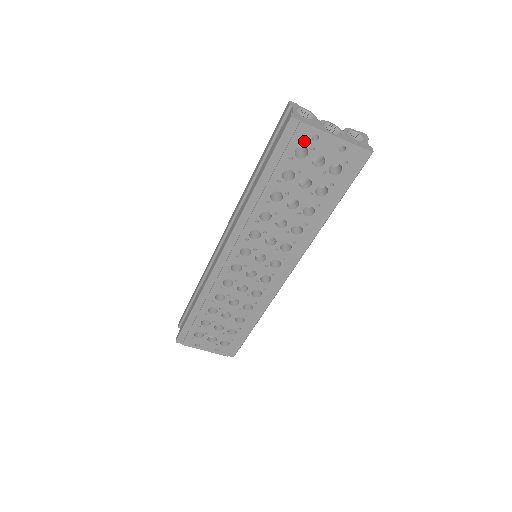
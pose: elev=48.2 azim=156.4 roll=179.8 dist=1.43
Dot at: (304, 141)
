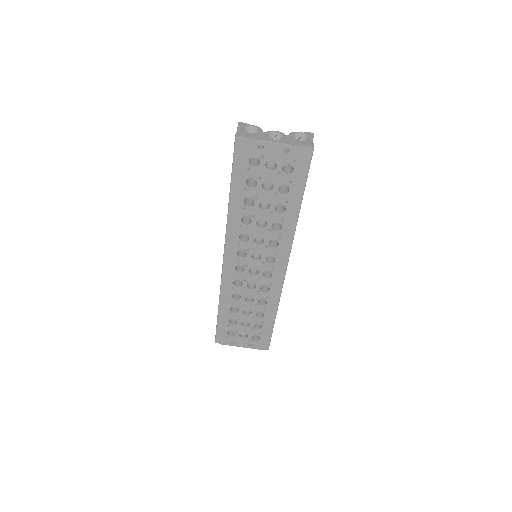
Dot at: (253, 152)
